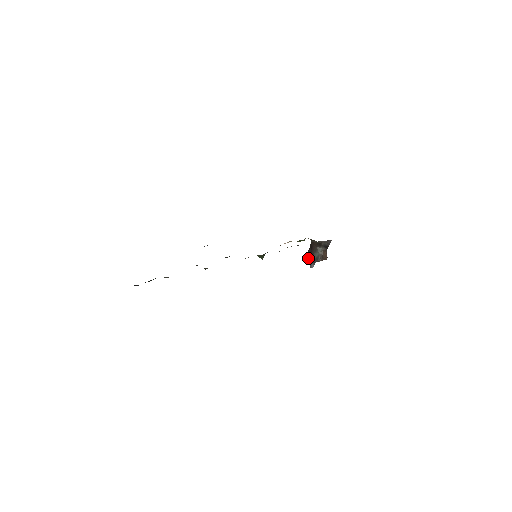
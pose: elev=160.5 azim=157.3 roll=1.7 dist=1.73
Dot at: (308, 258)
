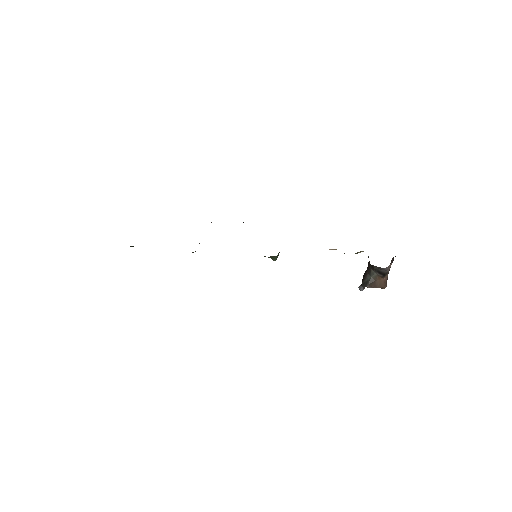
Dot at: (363, 276)
